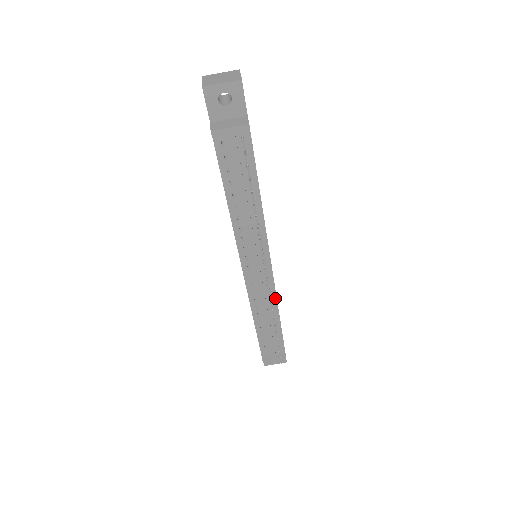
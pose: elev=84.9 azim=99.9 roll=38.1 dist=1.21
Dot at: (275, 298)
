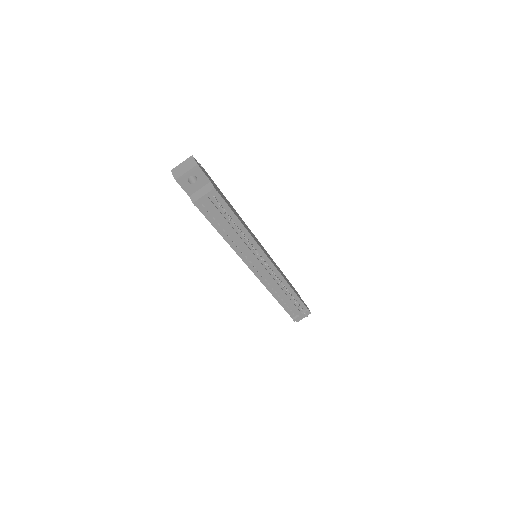
Dot at: (282, 277)
